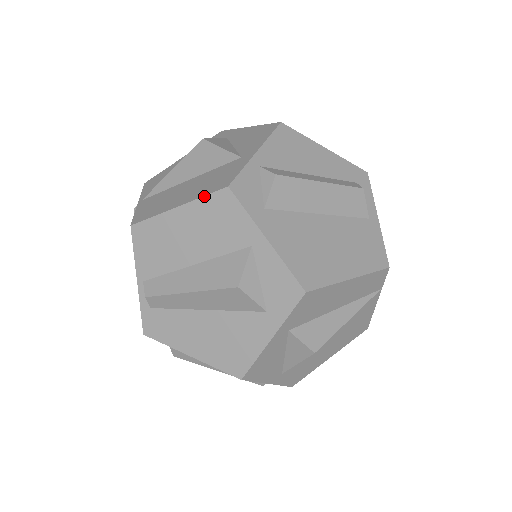
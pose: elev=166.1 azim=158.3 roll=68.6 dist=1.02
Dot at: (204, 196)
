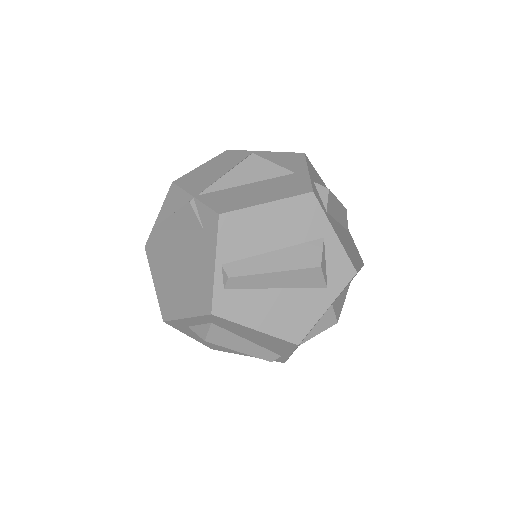
Dot at: (293, 196)
